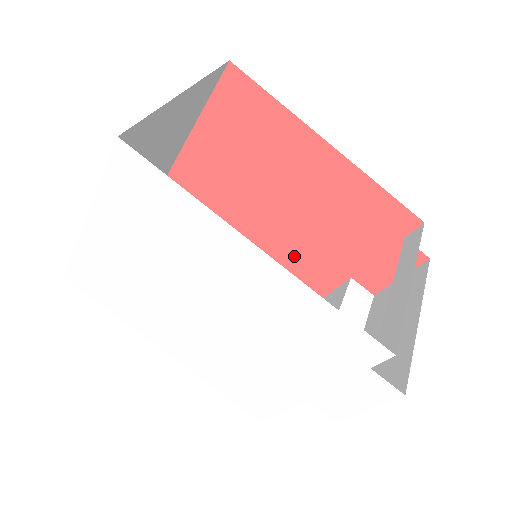
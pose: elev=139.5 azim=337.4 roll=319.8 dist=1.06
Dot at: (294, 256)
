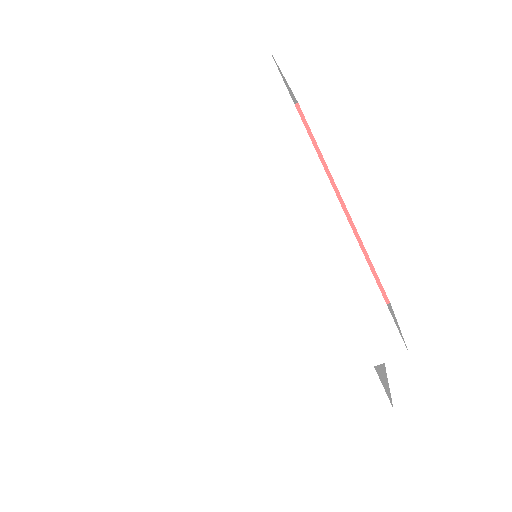
Dot at: occluded
